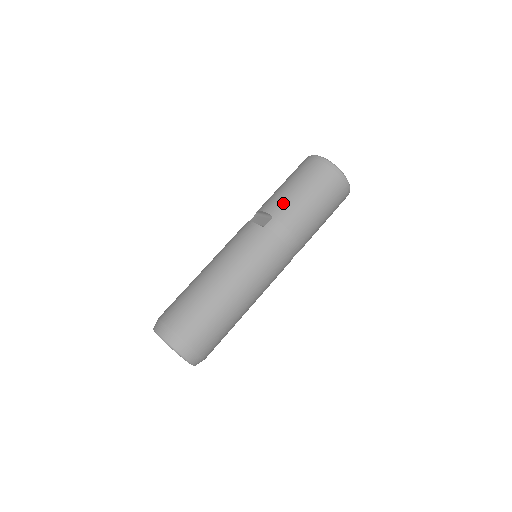
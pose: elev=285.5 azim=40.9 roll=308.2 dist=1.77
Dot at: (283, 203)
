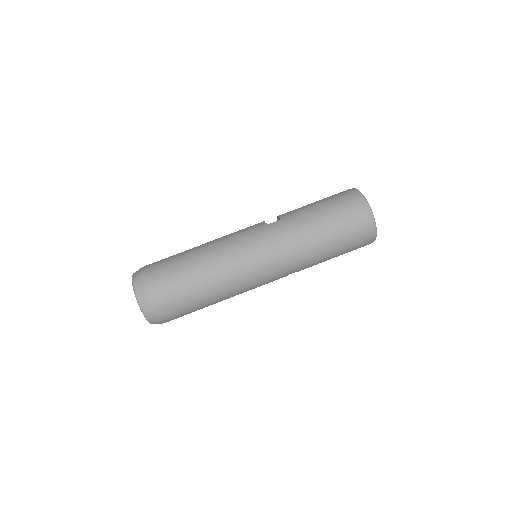
Dot at: (297, 212)
